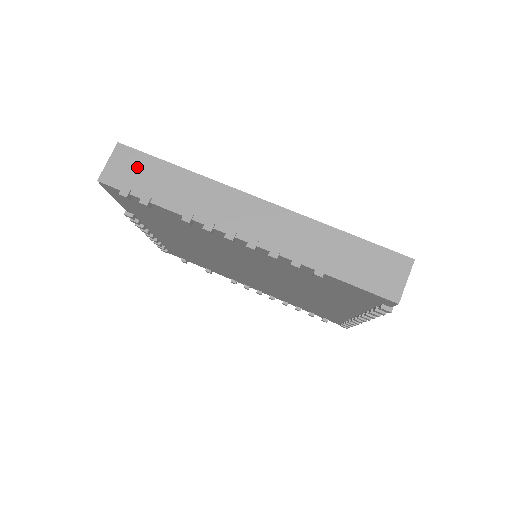
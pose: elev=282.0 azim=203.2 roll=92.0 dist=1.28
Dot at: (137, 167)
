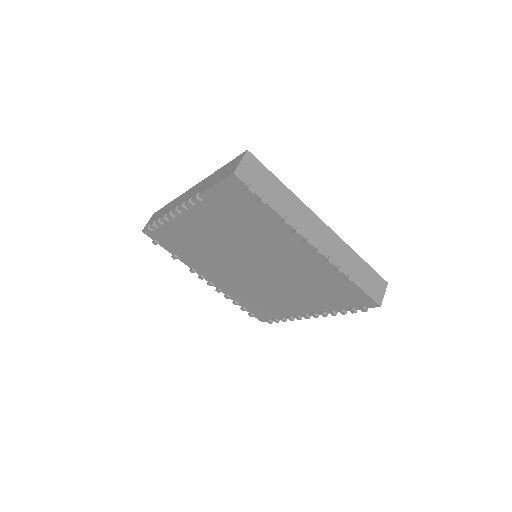
Dot at: (259, 173)
